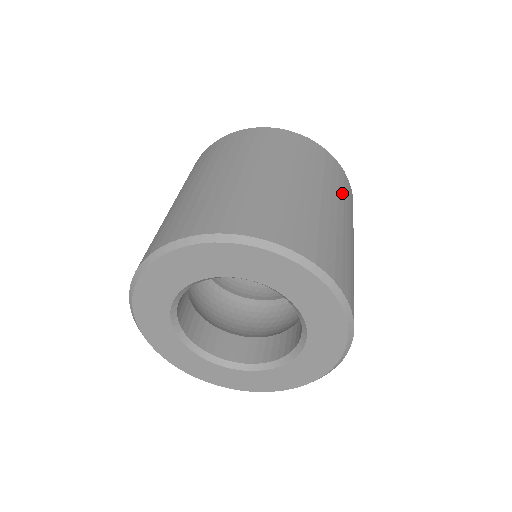
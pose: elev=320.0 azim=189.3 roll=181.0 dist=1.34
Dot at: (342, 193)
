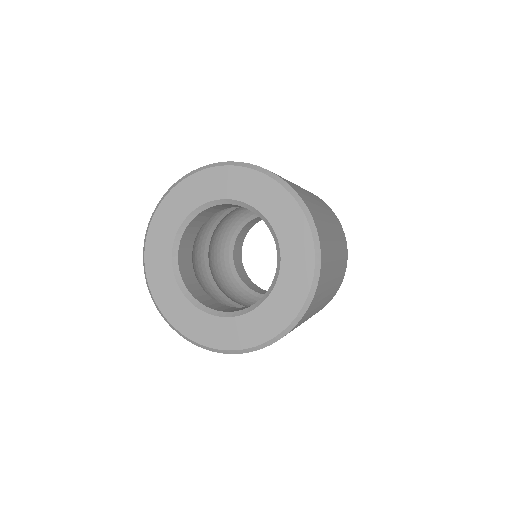
Dot at: occluded
